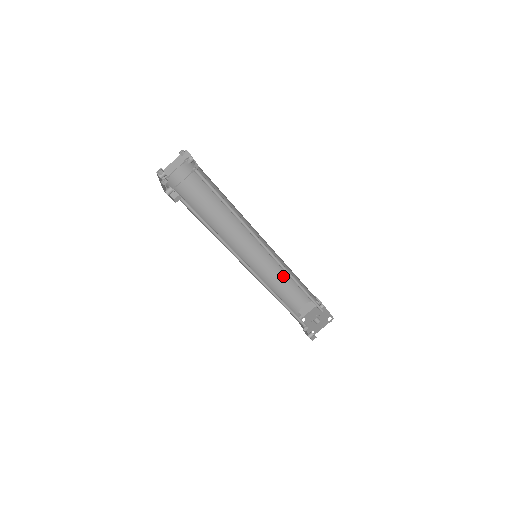
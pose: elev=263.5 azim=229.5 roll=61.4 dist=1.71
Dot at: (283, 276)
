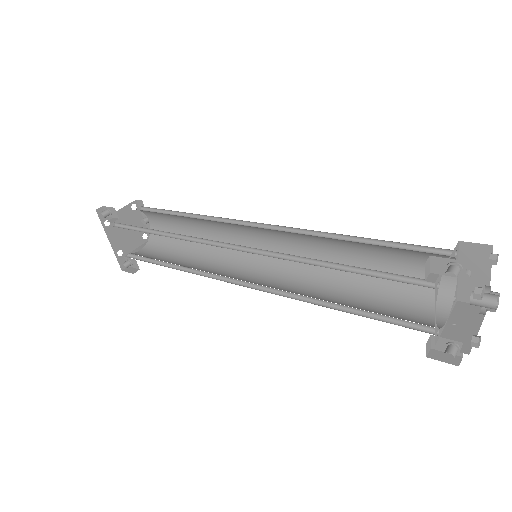
Dot at: (347, 291)
